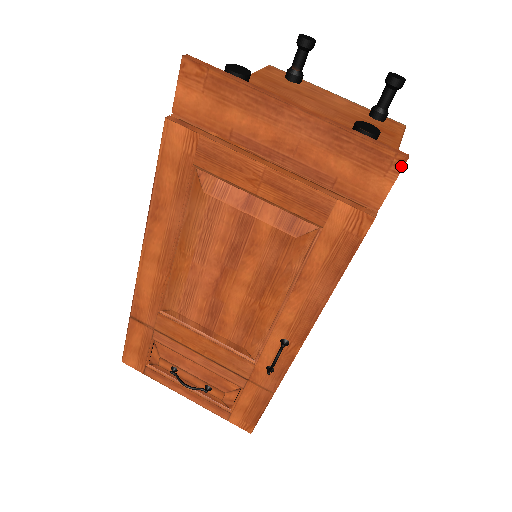
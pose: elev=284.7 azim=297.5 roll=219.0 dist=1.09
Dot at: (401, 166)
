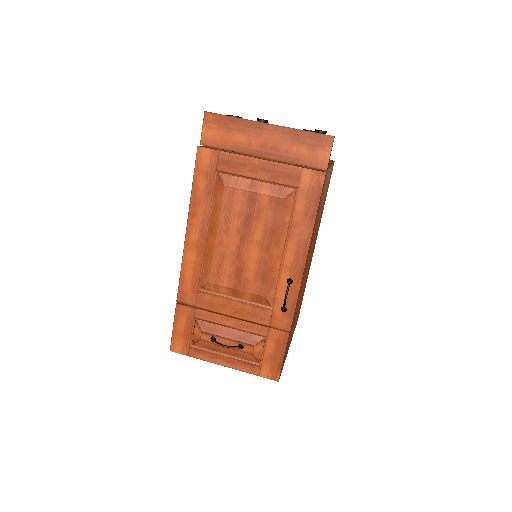
Dot at: (332, 141)
